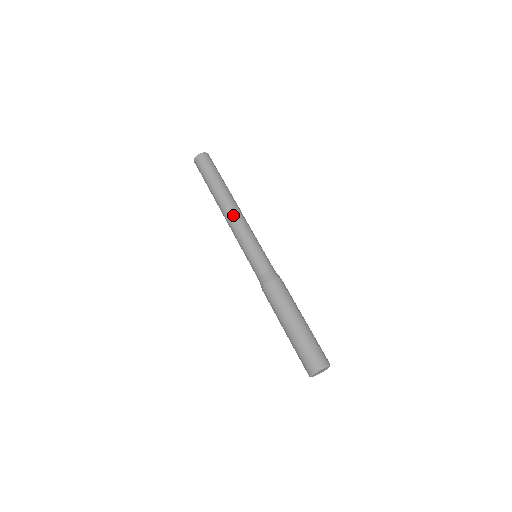
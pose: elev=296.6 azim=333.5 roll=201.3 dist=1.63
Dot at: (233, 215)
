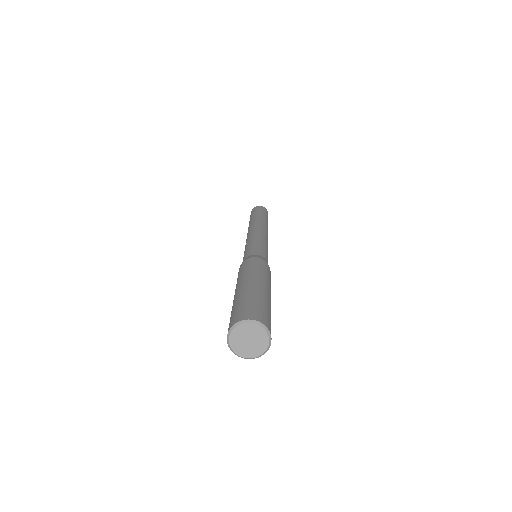
Dot at: (264, 229)
